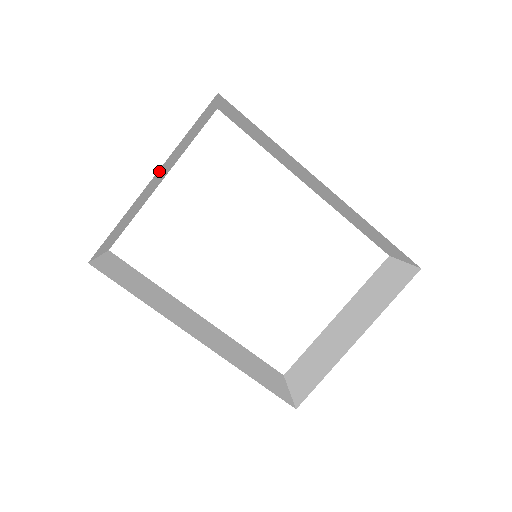
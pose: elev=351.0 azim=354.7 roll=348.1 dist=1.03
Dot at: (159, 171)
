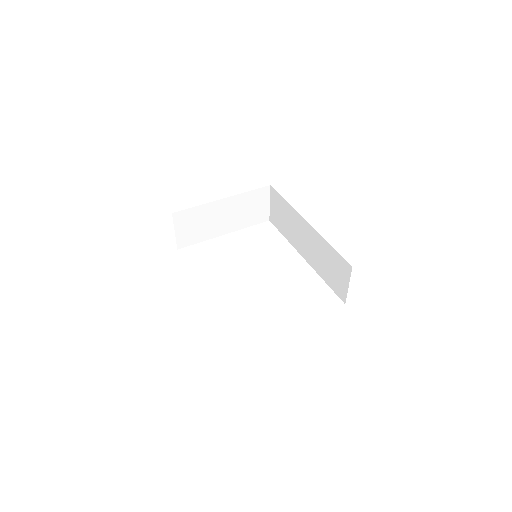
Dot at: (228, 202)
